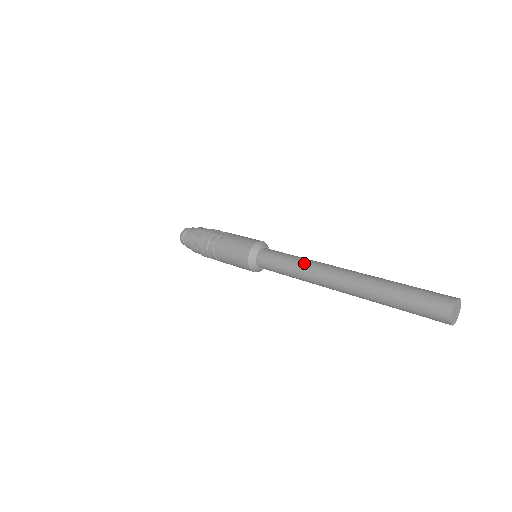
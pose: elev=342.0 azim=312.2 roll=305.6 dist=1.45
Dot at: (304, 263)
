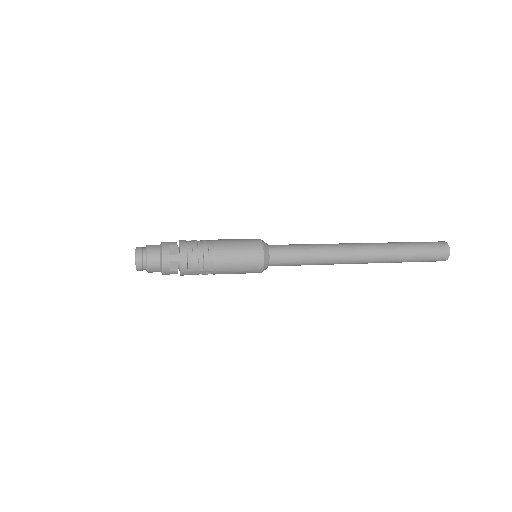
Dot at: occluded
